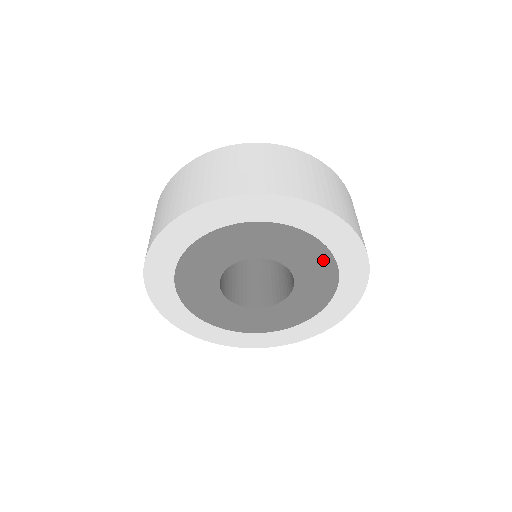
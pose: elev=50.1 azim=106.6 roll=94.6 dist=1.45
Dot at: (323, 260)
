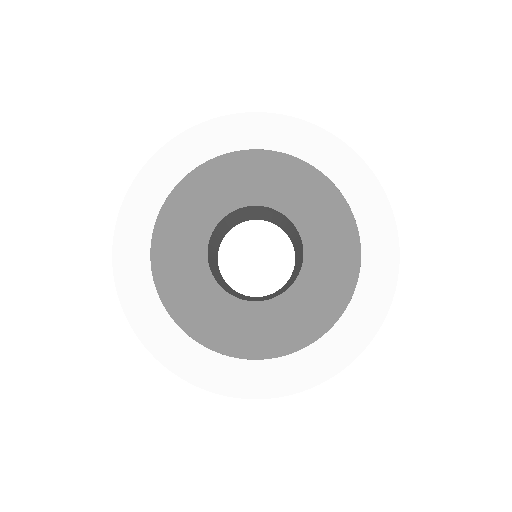
Dot at: (346, 266)
